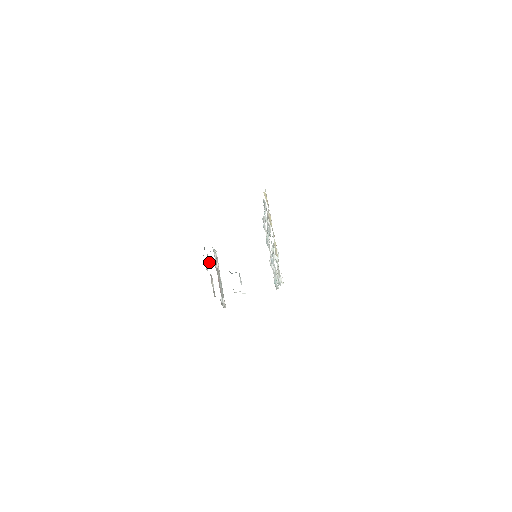
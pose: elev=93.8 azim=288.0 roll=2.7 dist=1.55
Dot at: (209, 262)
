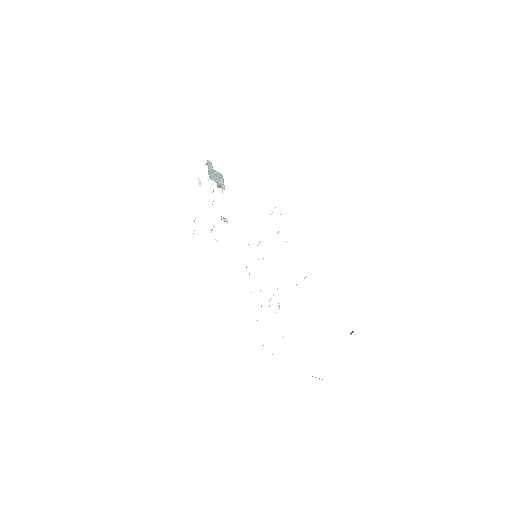
Dot at: occluded
